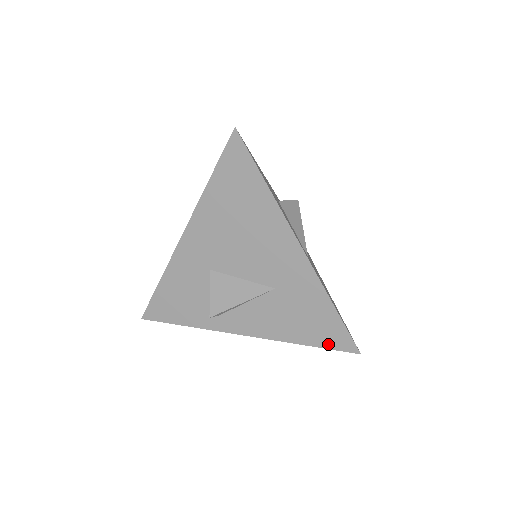
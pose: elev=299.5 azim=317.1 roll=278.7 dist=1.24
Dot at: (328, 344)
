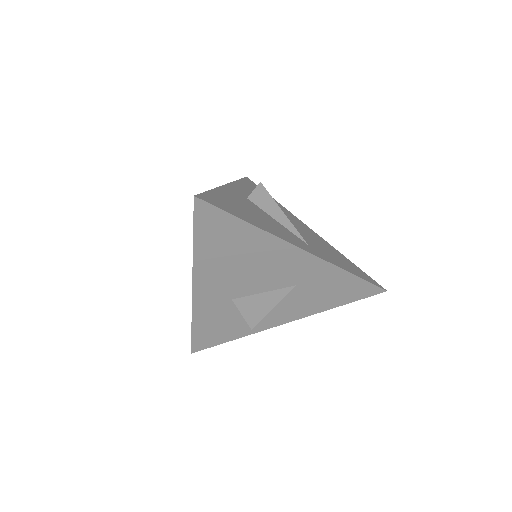
Dot at: (358, 297)
